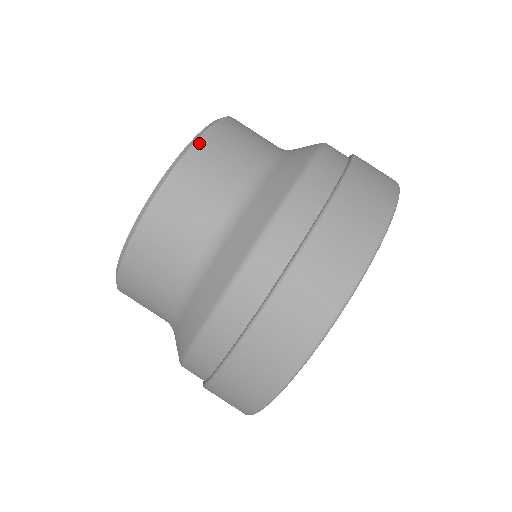
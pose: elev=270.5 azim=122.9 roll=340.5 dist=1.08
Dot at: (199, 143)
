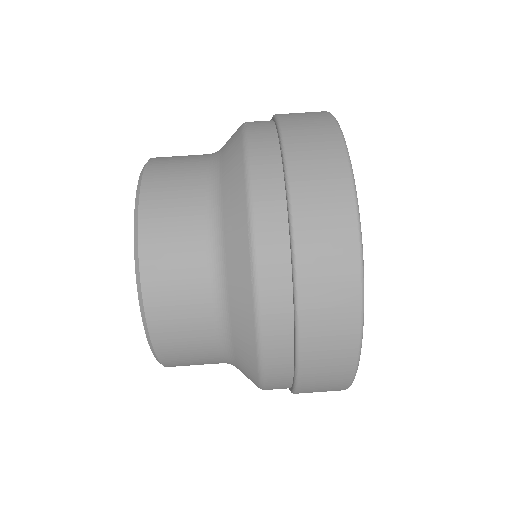
Dot at: occluded
